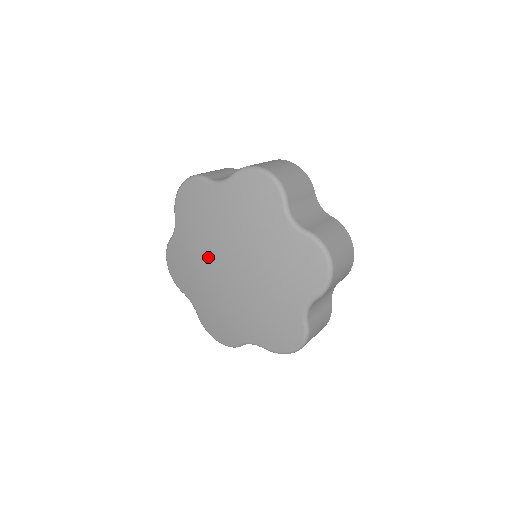
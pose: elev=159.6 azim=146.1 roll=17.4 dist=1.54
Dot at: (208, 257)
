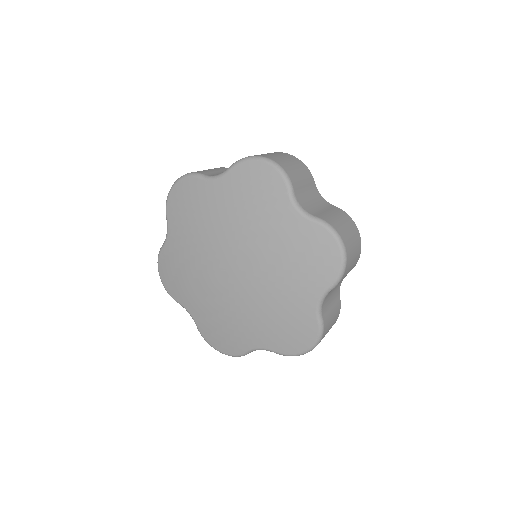
Dot at: (224, 240)
